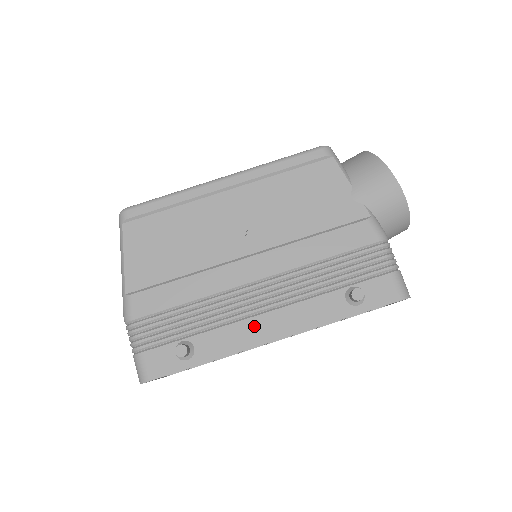
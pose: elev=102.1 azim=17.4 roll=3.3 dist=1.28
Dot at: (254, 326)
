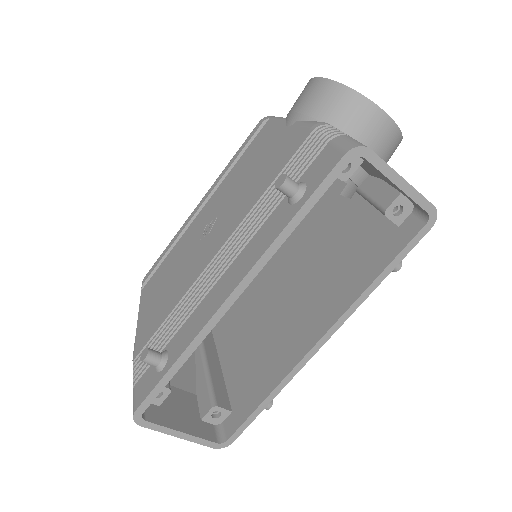
Dot at: (212, 296)
